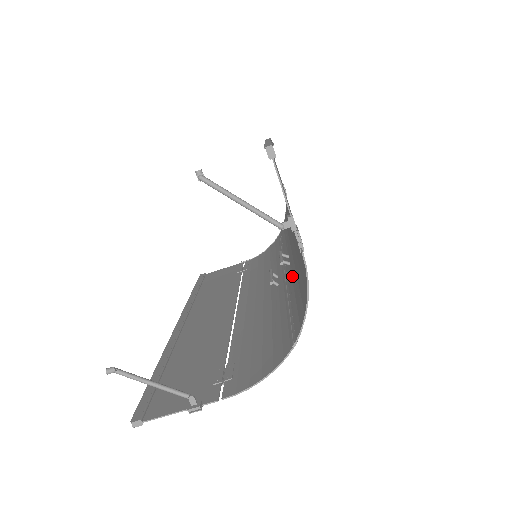
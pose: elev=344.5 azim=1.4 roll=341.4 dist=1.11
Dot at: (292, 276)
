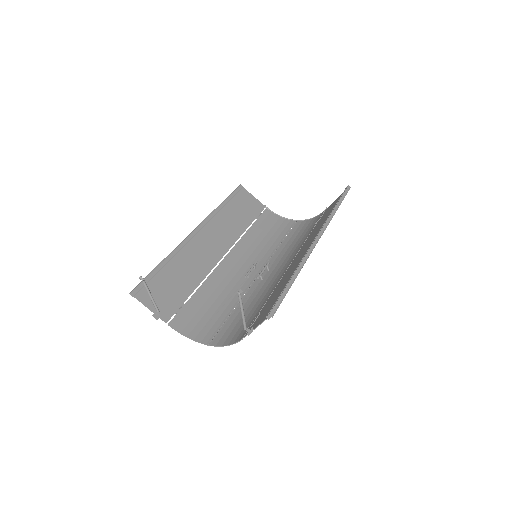
Dot at: (251, 296)
